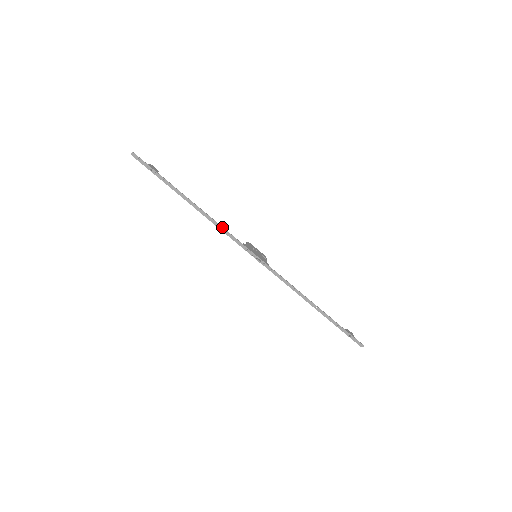
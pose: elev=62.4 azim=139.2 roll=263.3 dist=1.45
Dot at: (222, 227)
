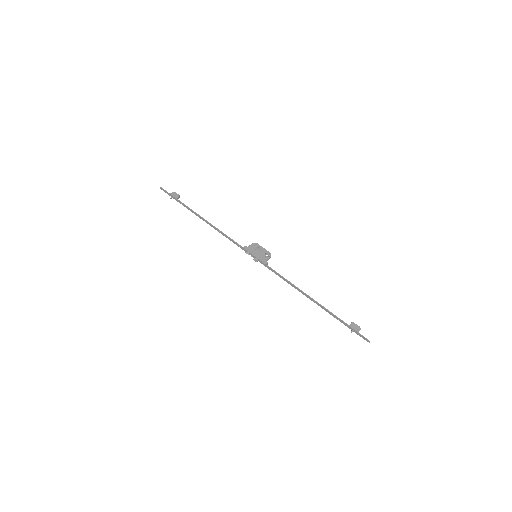
Dot at: (225, 235)
